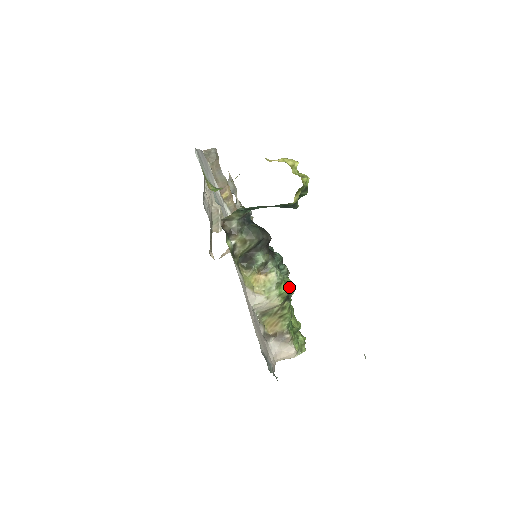
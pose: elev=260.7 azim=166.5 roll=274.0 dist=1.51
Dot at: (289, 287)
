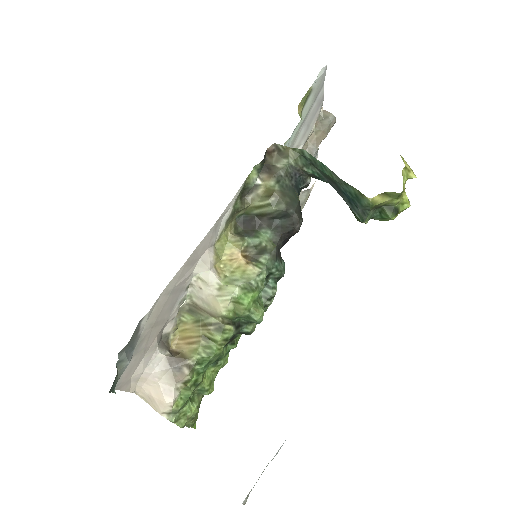
Dot at: (255, 310)
